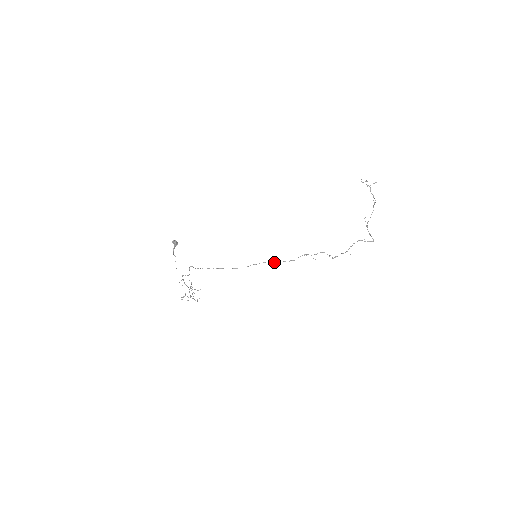
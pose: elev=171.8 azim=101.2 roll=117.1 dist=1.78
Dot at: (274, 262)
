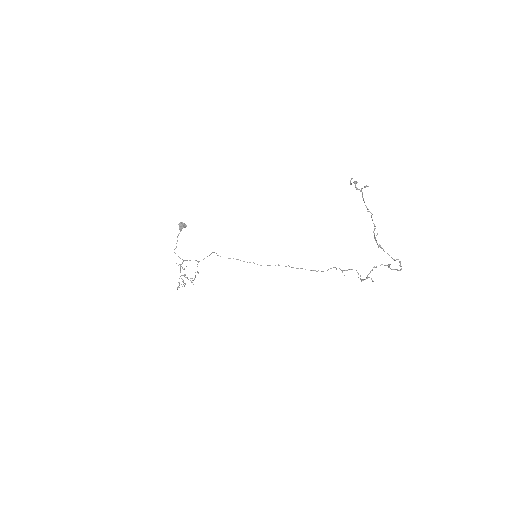
Dot at: (298, 268)
